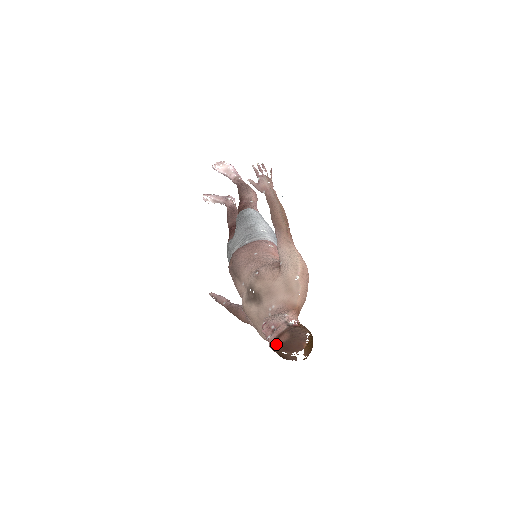
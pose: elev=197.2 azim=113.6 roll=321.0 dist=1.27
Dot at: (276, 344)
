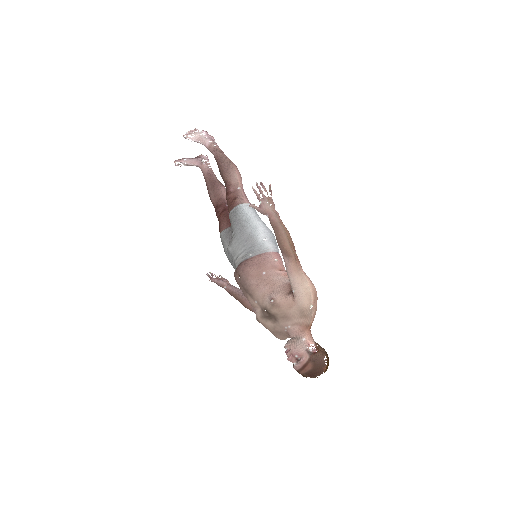
Dot at: (302, 372)
